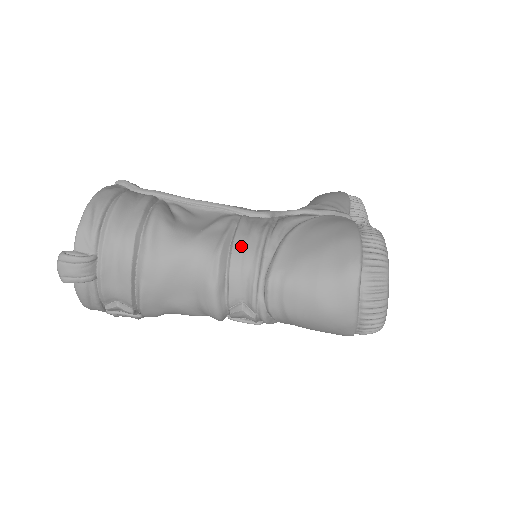
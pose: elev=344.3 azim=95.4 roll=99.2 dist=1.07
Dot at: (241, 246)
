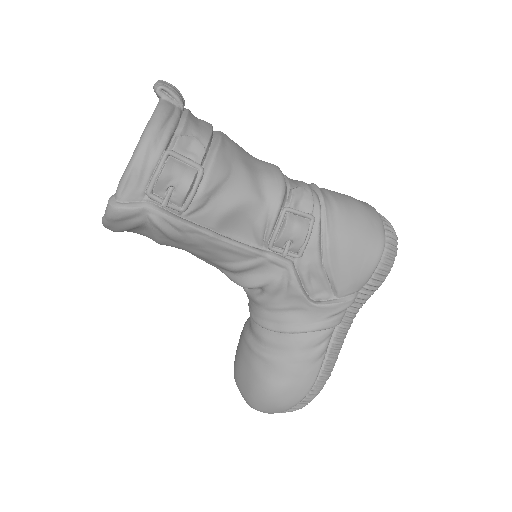
Dot at: occluded
